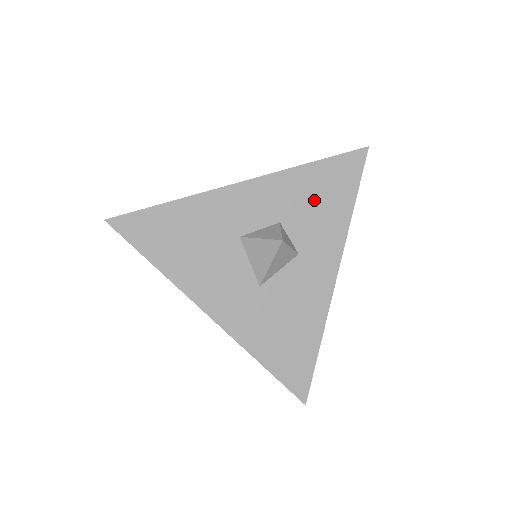
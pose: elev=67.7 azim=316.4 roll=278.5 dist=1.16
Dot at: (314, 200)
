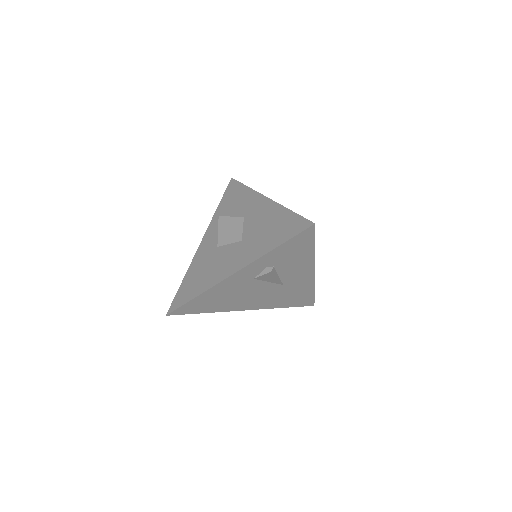
Dot at: (231, 206)
